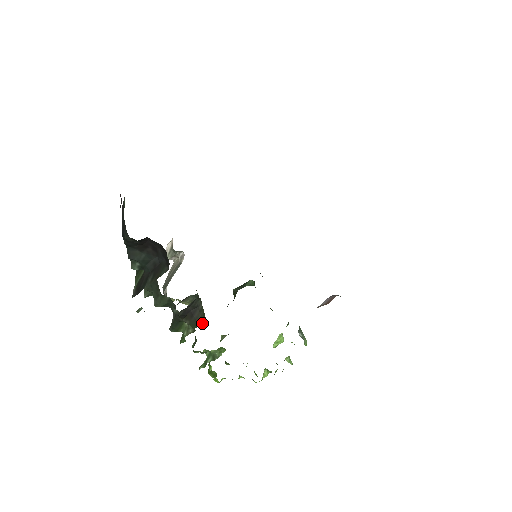
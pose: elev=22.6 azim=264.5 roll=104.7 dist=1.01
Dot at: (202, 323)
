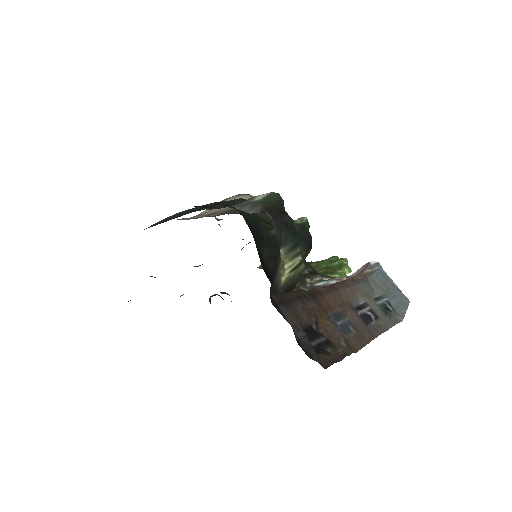
Dot at: occluded
